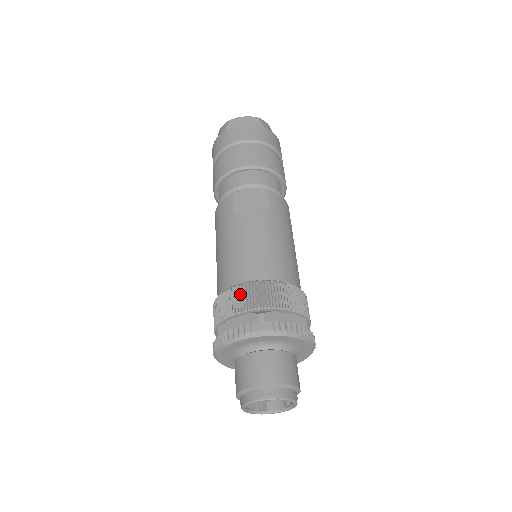
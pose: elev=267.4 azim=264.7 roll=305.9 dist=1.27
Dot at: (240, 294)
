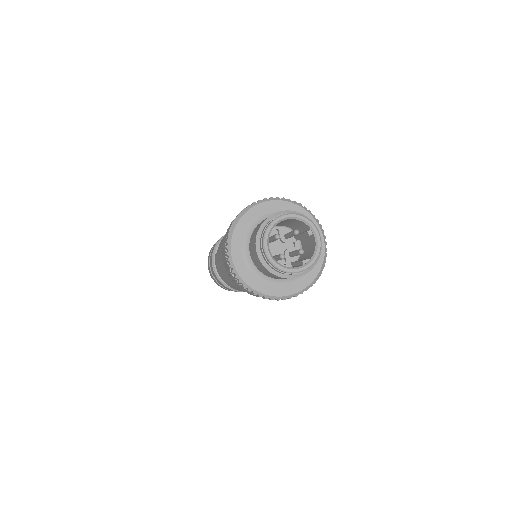
Dot at: (223, 243)
